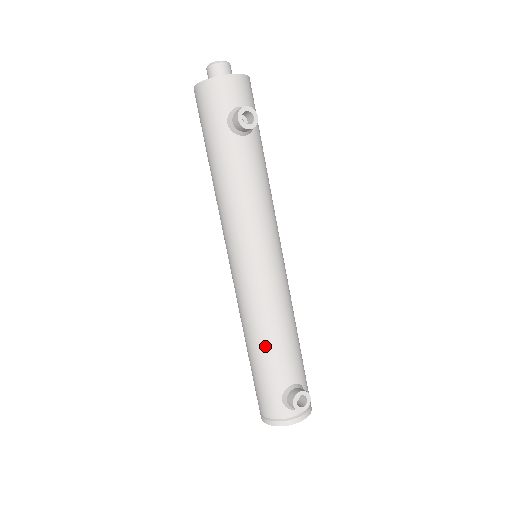
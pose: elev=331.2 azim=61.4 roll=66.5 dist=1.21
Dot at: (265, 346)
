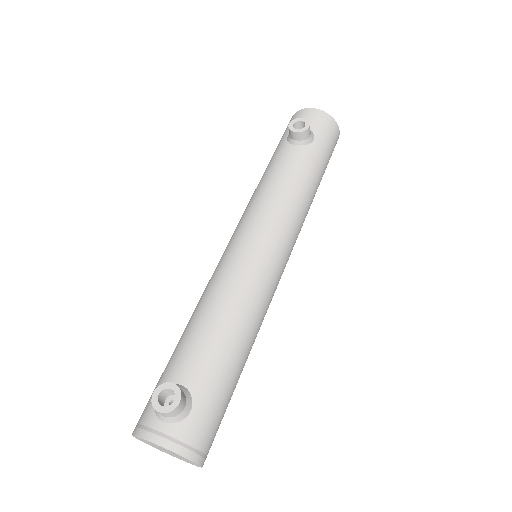
Dot at: (190, 325)
